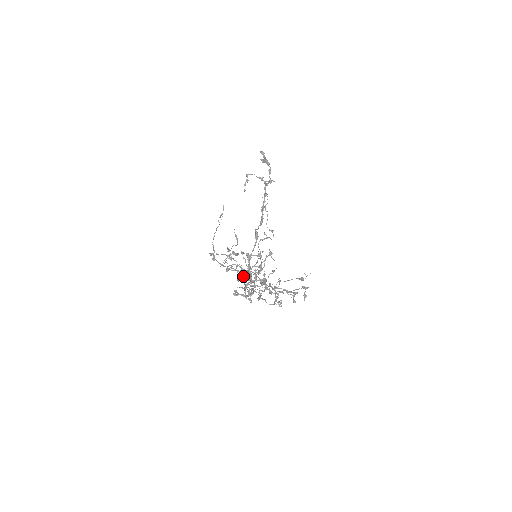
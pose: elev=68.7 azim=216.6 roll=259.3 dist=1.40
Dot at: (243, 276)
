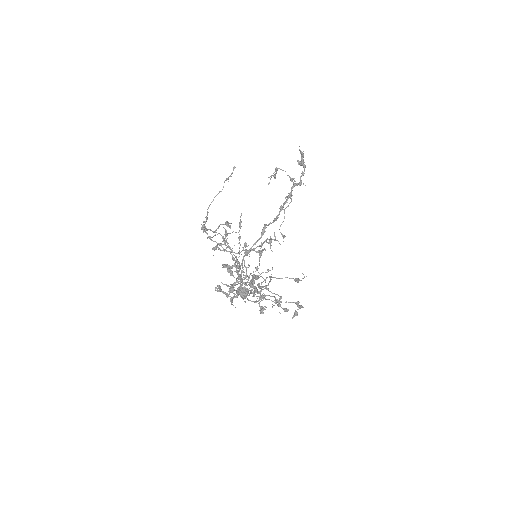
Dot at: occluded
